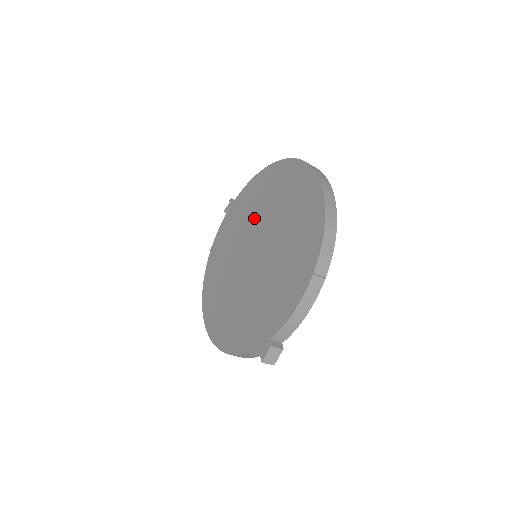
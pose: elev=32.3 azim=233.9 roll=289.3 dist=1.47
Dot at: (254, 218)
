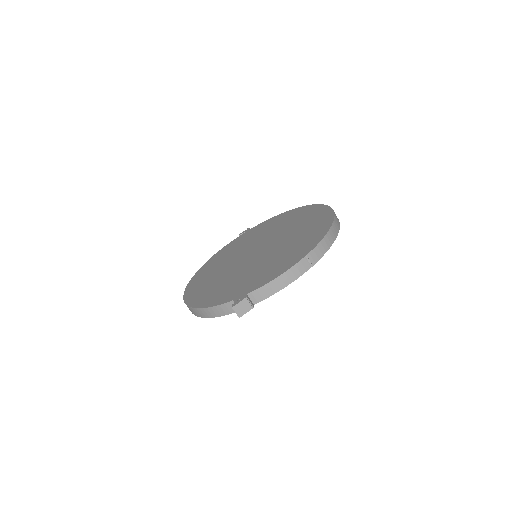
Dot at: (266, 235)
